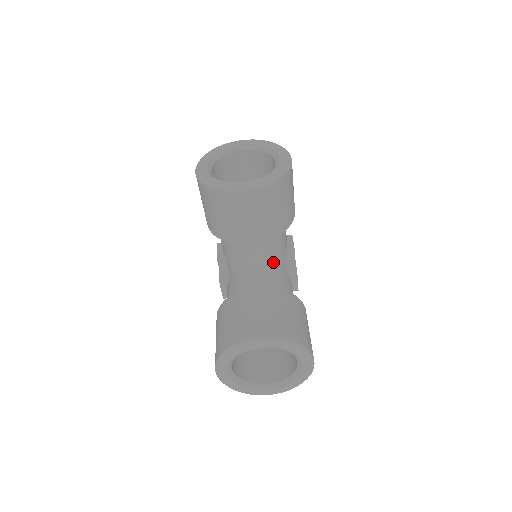
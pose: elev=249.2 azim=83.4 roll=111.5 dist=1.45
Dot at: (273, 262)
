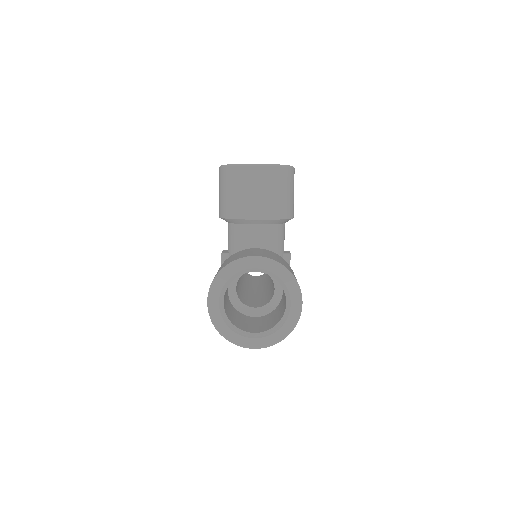
Dot at: occluded
